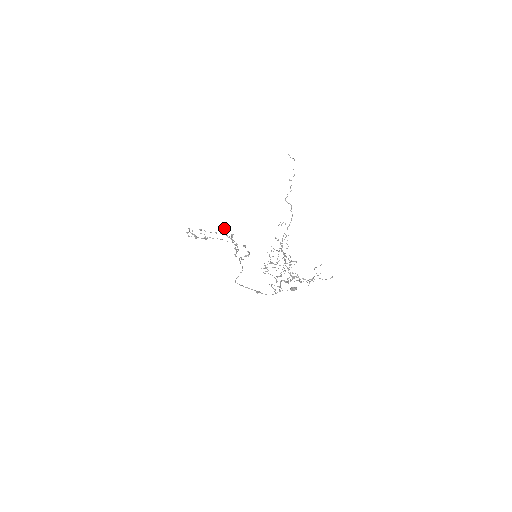
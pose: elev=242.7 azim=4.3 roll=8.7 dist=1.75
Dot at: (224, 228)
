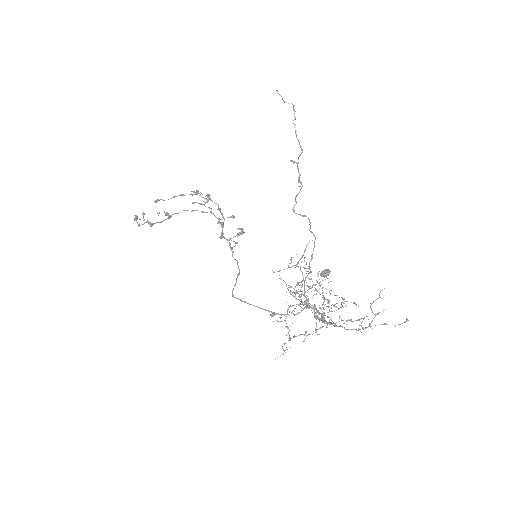
Dot at: (192, 191)
